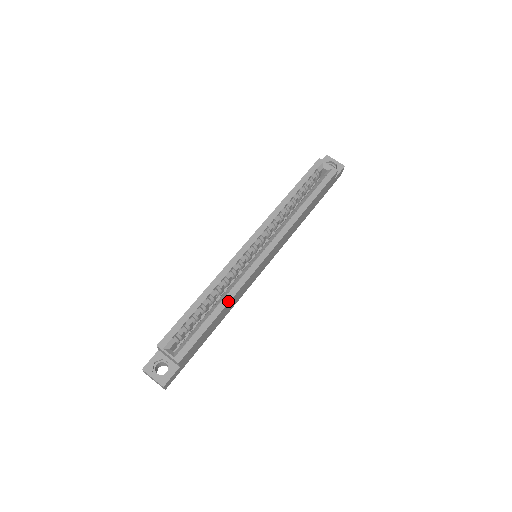
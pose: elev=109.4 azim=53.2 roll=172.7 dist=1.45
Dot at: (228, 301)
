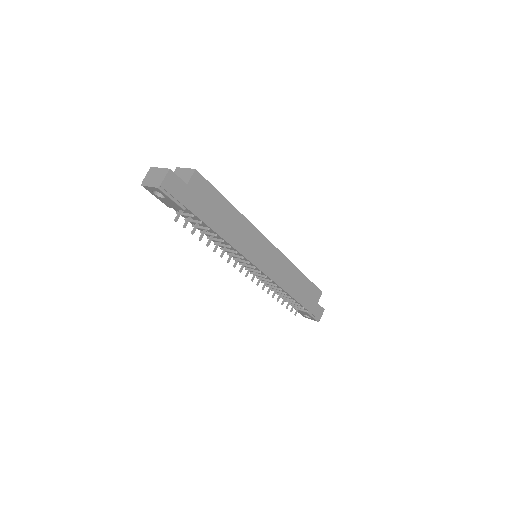
Dot at: (240, 213)
